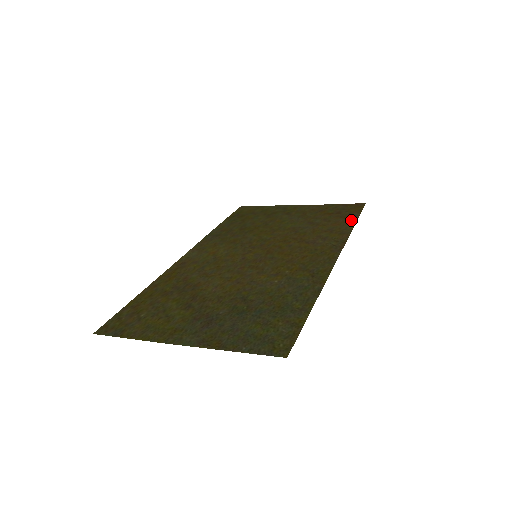
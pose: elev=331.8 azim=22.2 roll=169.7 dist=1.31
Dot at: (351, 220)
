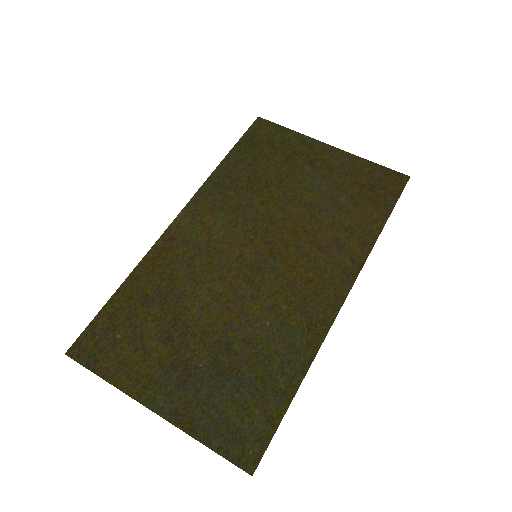
Dot at: (382, 215)
